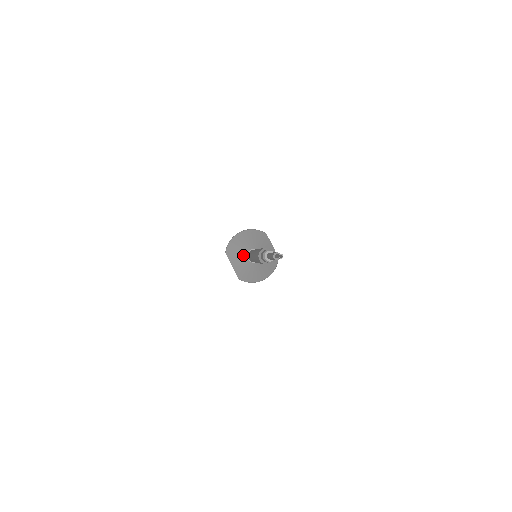
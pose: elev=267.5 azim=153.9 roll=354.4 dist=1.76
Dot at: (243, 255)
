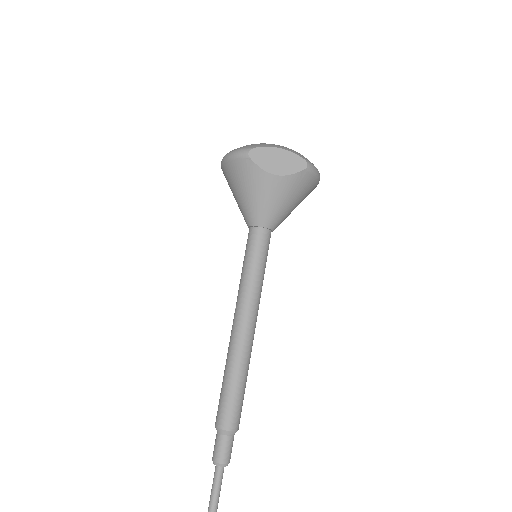
Dot at: occluded
